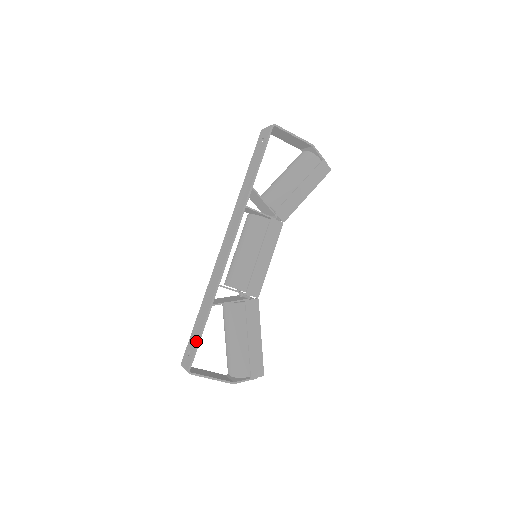
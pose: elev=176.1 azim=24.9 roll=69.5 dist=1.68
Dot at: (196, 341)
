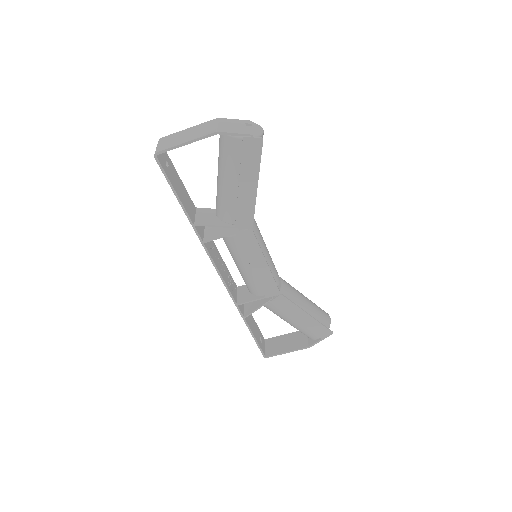
Dot at: (254, 339)
